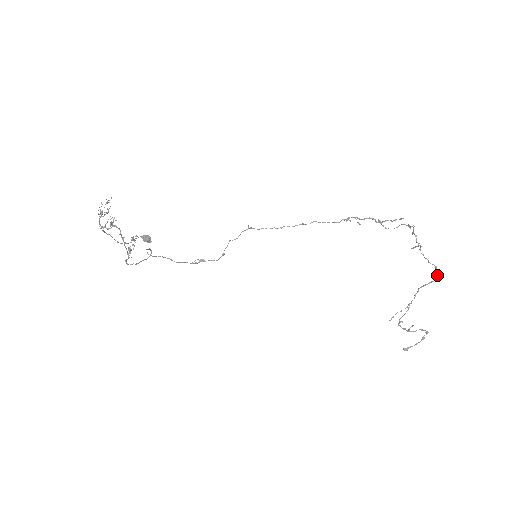
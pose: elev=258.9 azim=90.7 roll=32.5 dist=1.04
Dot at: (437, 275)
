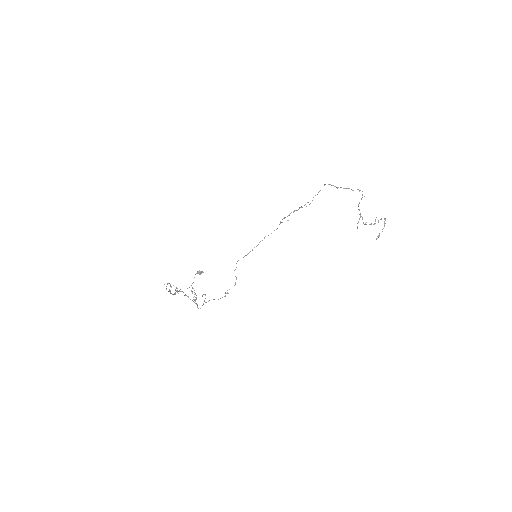
Dot at: occluded
